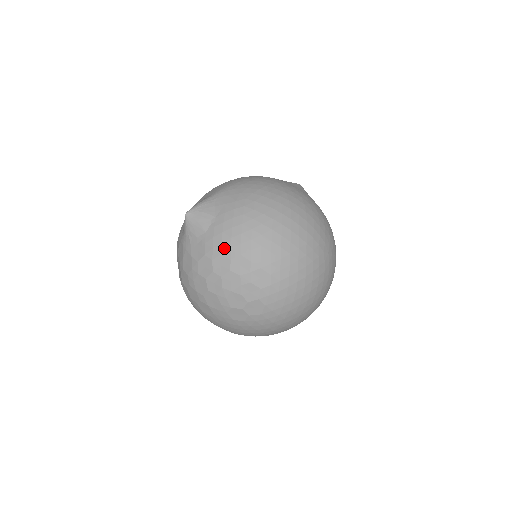
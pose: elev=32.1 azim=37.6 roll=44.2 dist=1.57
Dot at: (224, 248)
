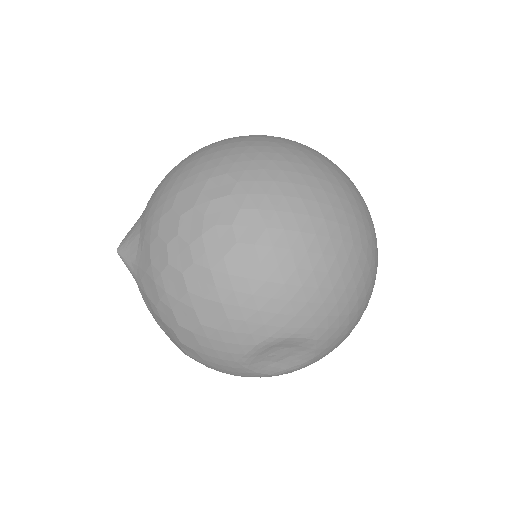
Dot at: (159, 211)
